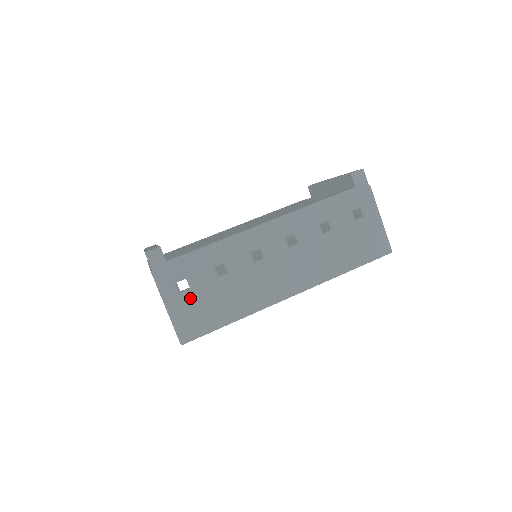
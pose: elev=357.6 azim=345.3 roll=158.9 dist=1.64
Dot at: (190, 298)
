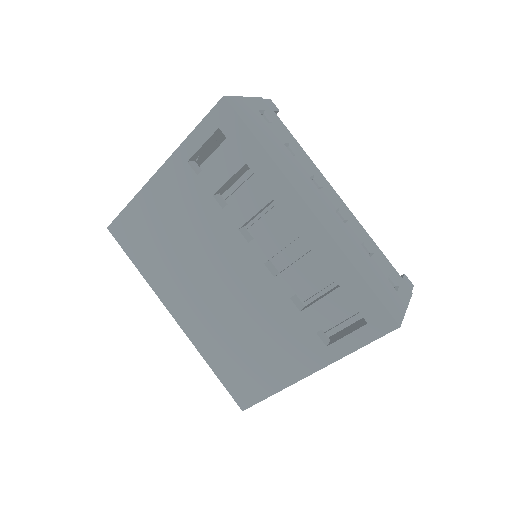
Dot at: (261, 118)
